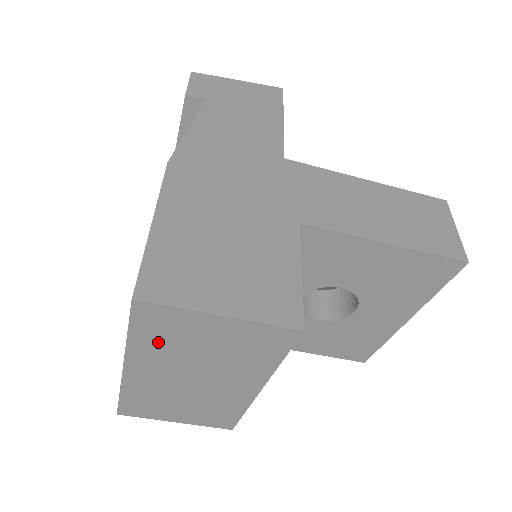
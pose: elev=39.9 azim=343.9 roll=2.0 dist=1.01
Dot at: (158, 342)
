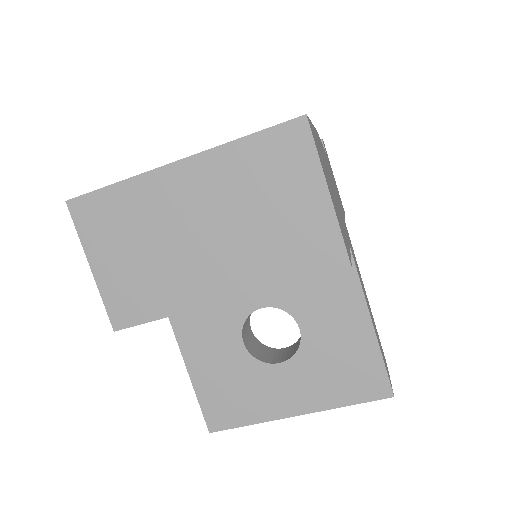
Dot at: (251, 166)
